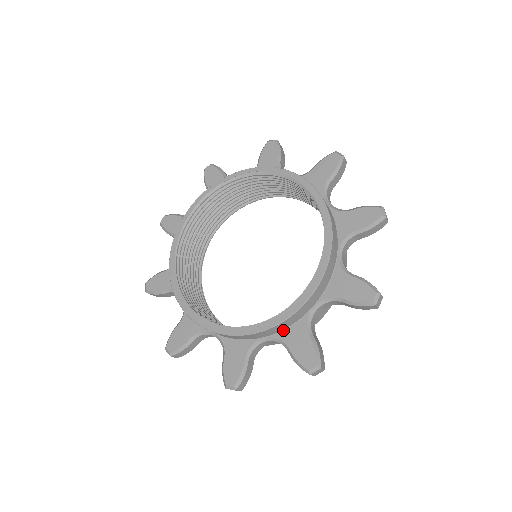
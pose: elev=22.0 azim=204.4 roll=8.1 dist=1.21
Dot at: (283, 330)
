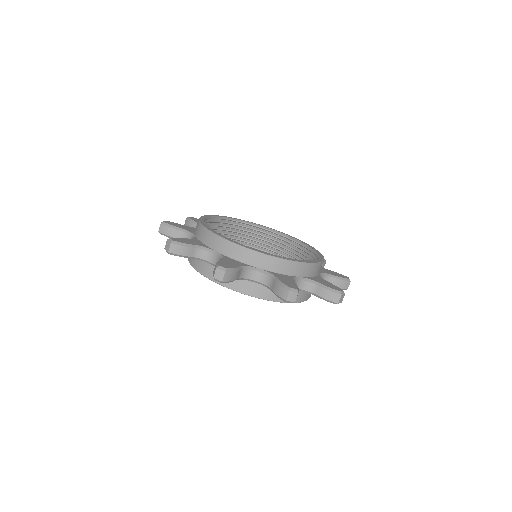
Dot at: (274, 272)
